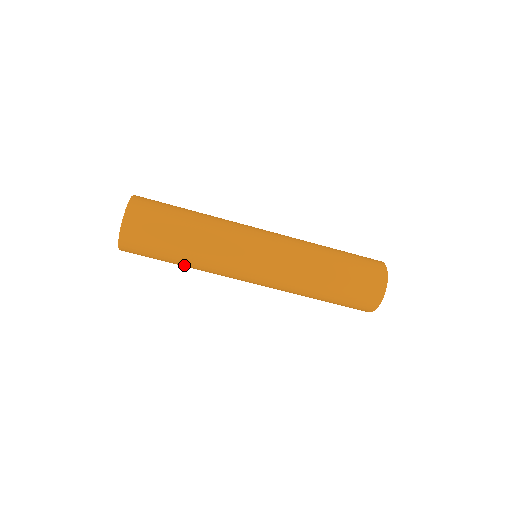
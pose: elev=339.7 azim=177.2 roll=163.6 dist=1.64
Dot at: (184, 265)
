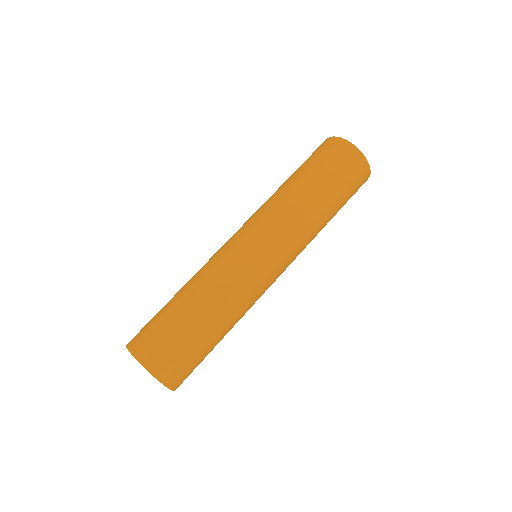
Dot at: occluded
